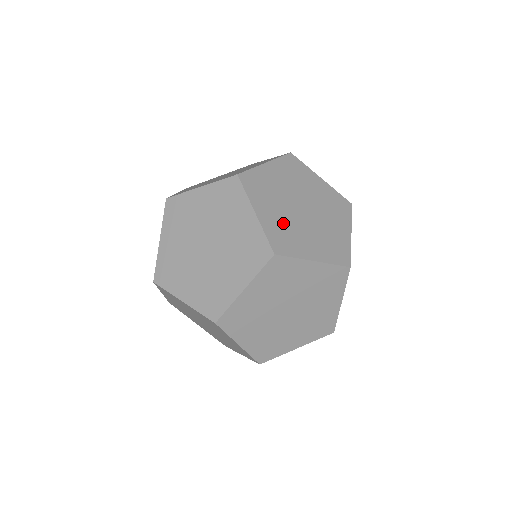
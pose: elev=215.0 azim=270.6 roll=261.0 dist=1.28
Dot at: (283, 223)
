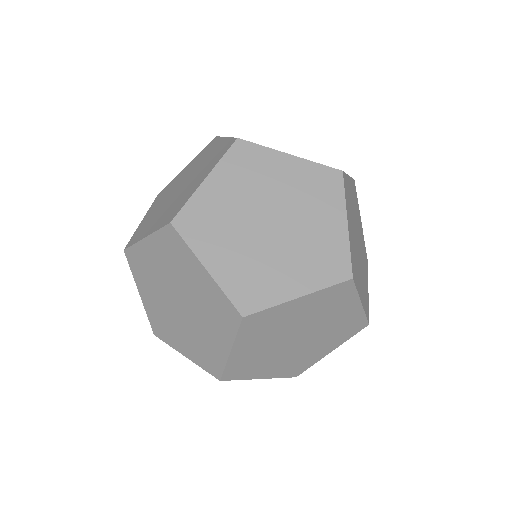
Dot at: occluded
